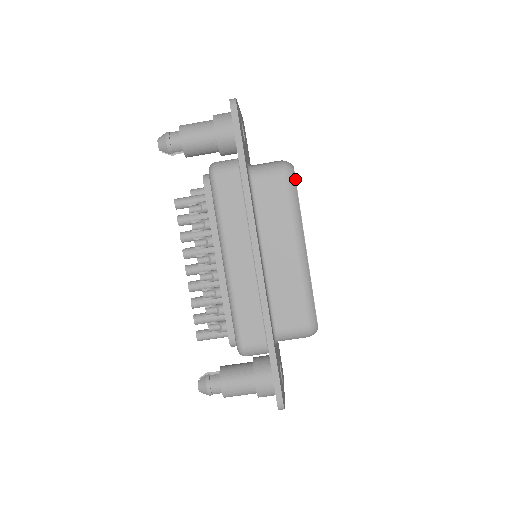
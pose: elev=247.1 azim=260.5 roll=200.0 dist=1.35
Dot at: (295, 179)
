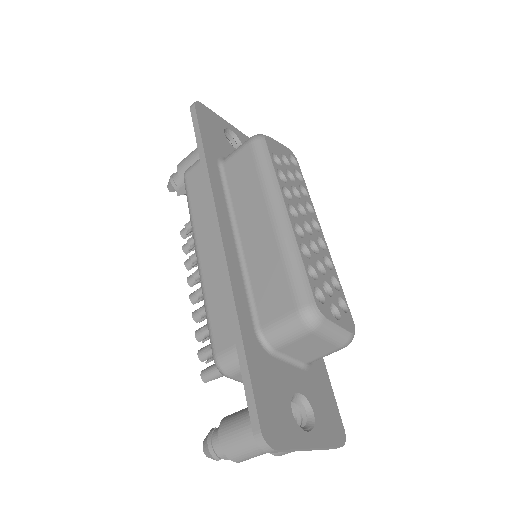
Dot at: (266, 145)
